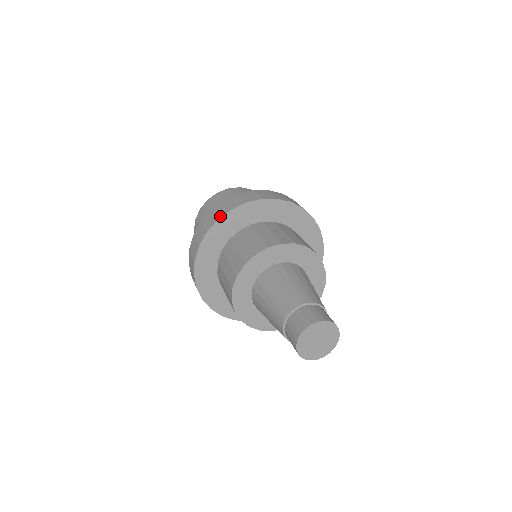
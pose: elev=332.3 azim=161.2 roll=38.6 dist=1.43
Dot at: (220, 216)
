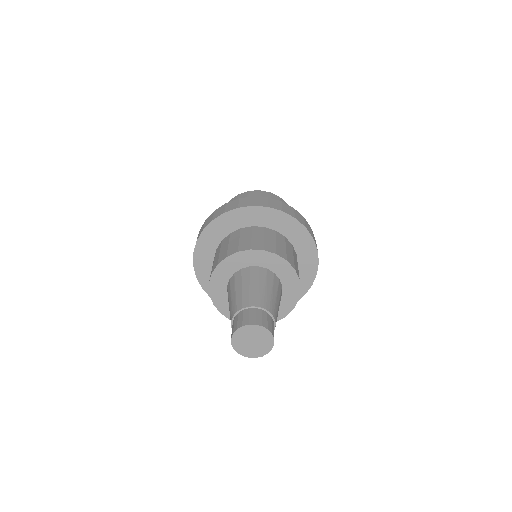
Dot at: (227, 210)
